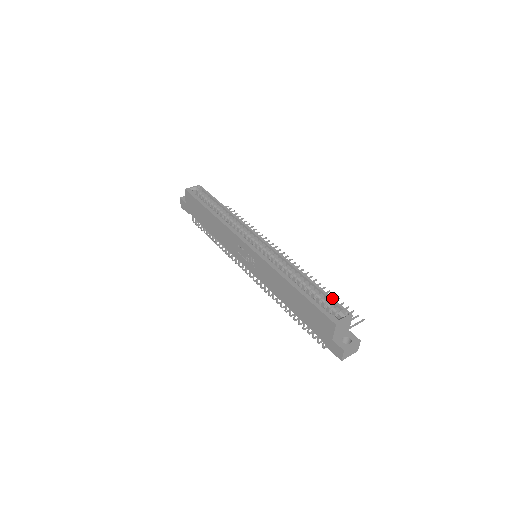
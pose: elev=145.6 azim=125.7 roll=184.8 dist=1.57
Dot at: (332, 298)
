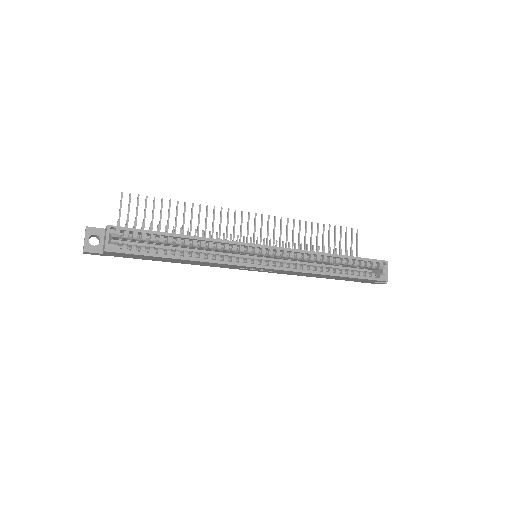
Dot at: (367, 259)
